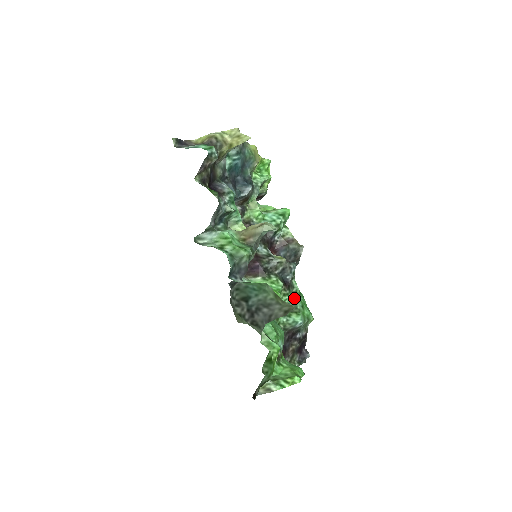
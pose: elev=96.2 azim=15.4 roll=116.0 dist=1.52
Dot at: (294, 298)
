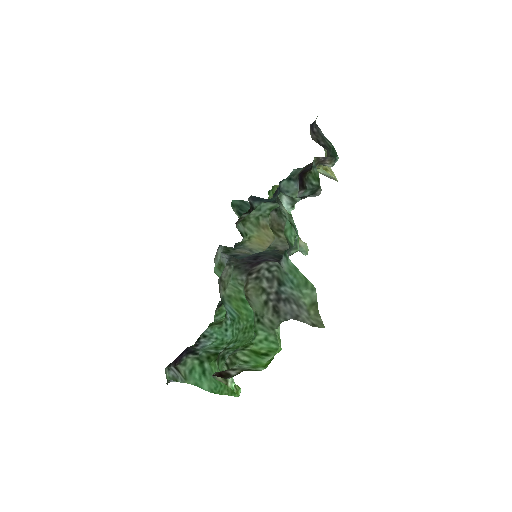
Dot at: occluded
